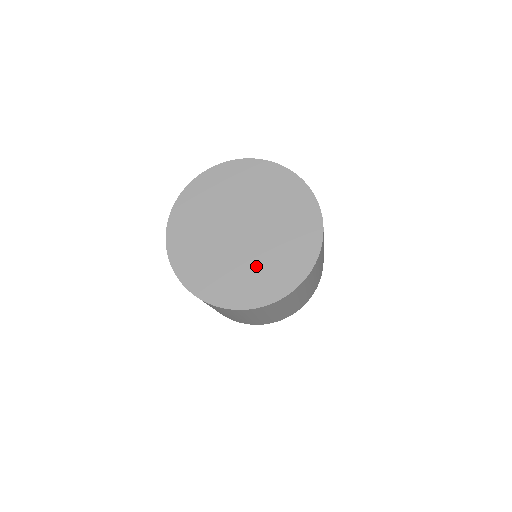
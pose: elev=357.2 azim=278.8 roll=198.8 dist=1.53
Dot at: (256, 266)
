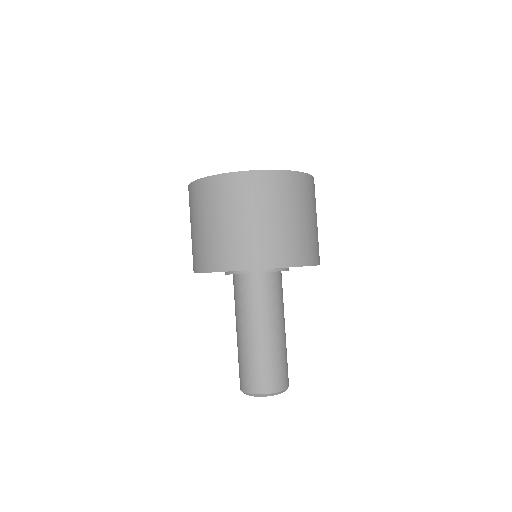
Dot at: occluded
